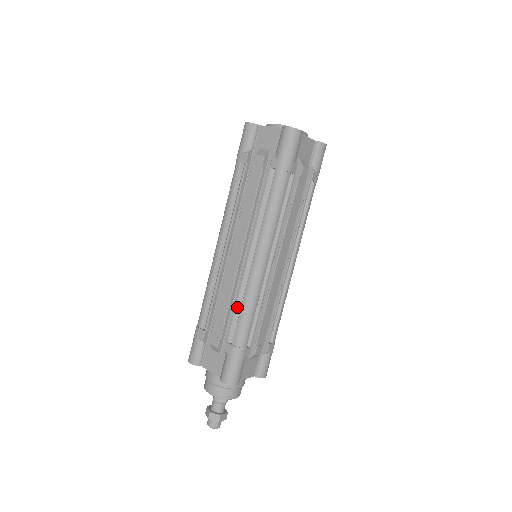
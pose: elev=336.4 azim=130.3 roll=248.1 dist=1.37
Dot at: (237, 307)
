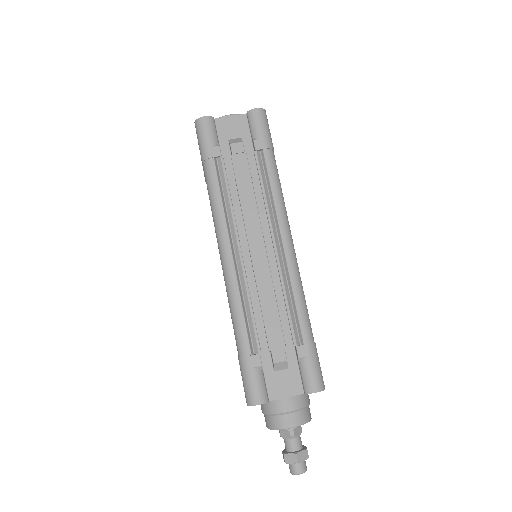
Dot at: (288, 302)
